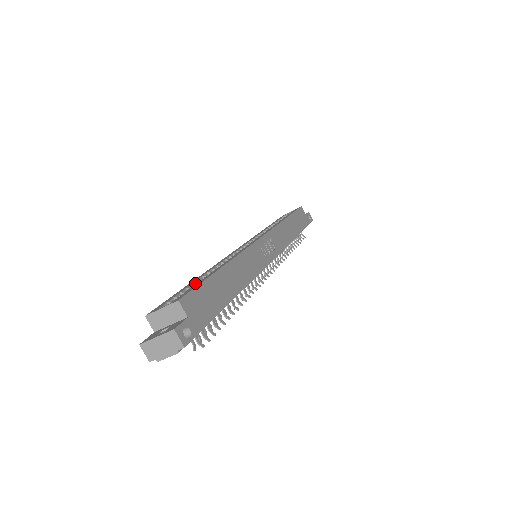
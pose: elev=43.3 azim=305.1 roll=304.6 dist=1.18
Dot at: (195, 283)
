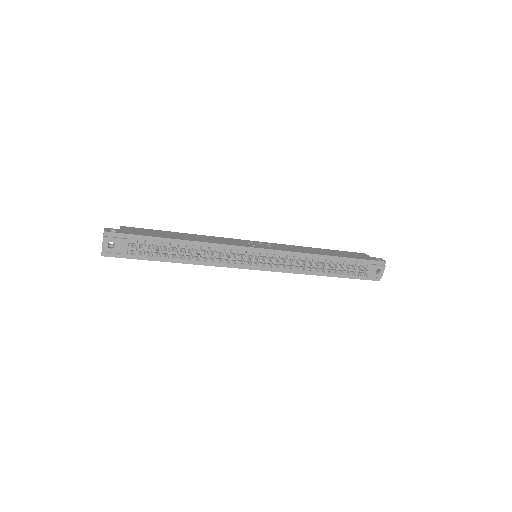
Dot at: occluded
